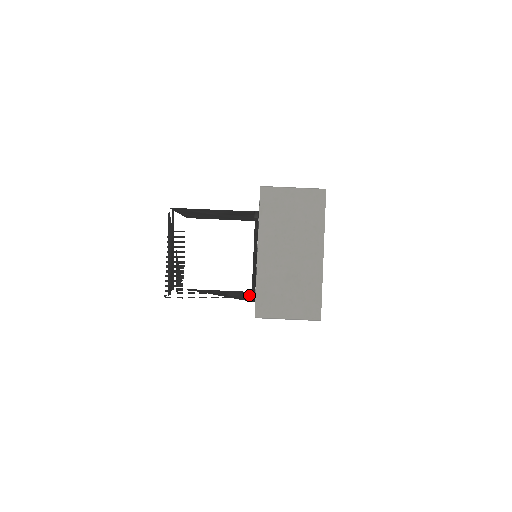
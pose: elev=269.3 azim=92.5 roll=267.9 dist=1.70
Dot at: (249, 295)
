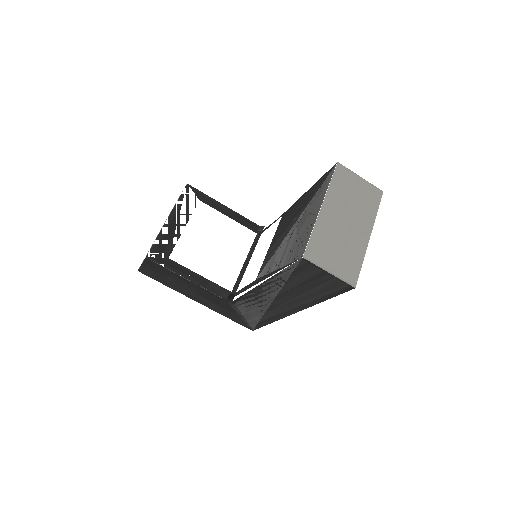
Dot at: (228, 294)
